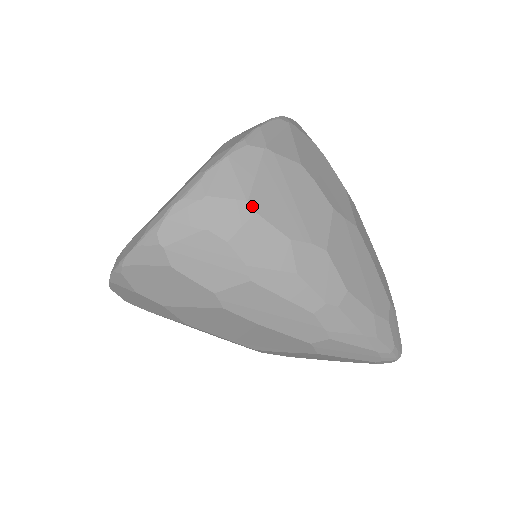
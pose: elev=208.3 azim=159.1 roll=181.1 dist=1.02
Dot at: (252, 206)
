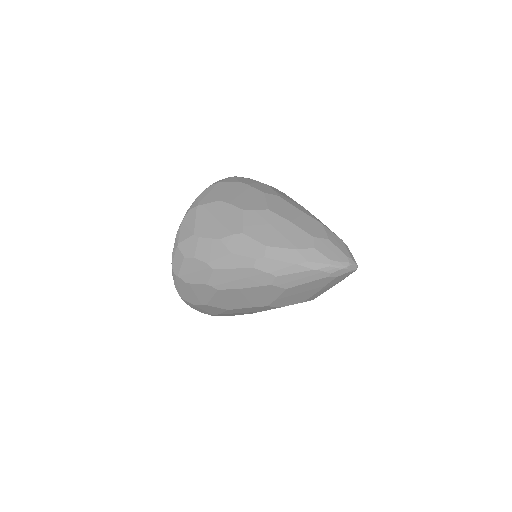
Dot at: (196, 236)
